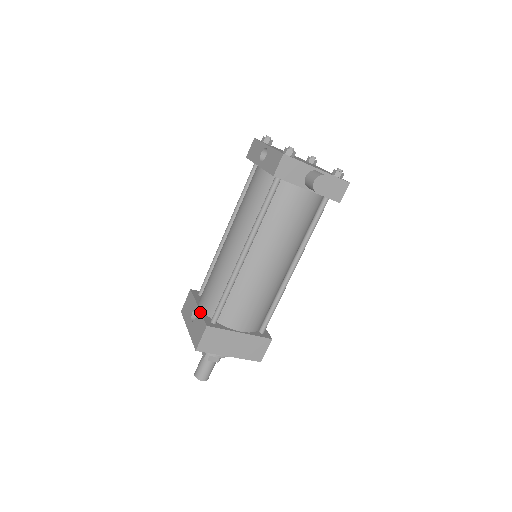
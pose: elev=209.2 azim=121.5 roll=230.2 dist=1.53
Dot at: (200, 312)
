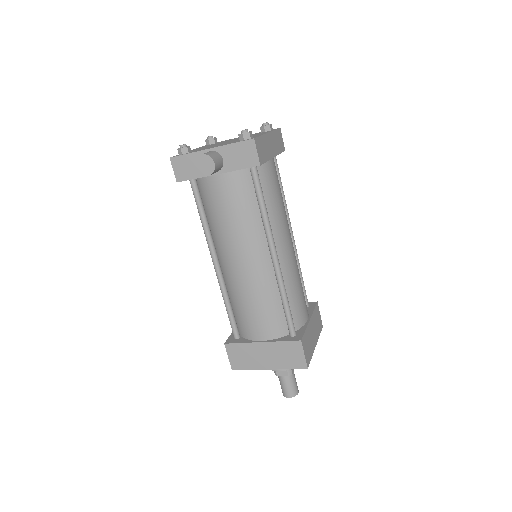
Dot at: occluded
